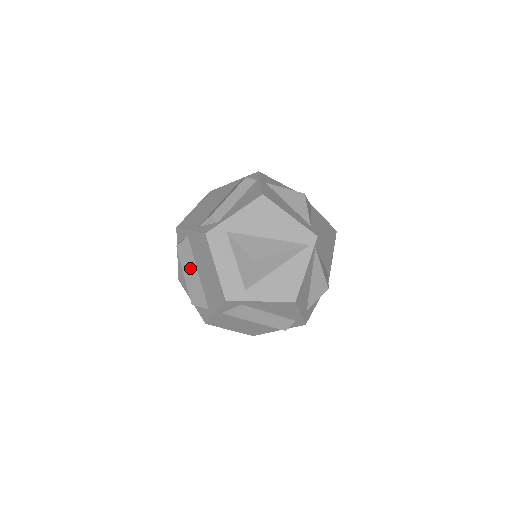
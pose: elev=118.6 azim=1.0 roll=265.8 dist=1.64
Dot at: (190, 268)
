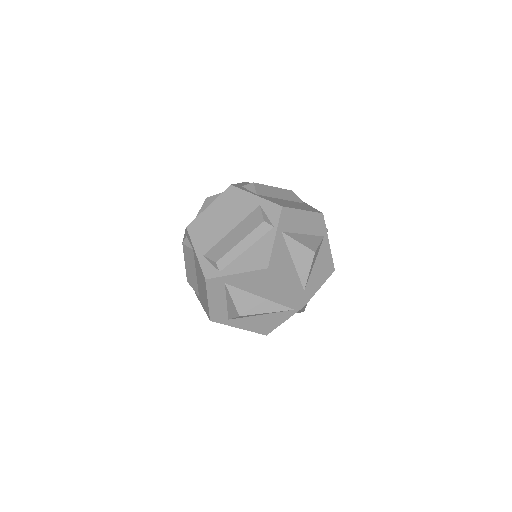
Dot at: (191, 266)
